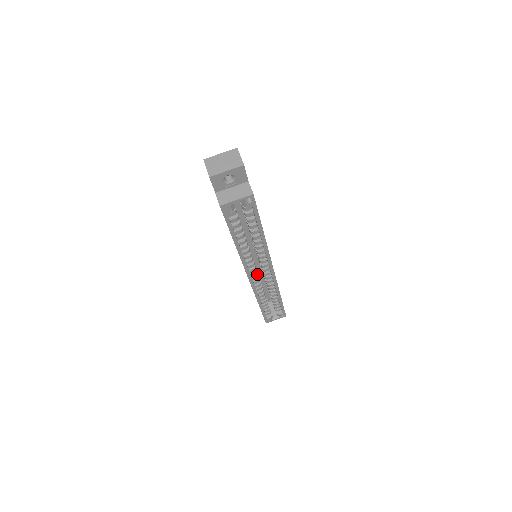
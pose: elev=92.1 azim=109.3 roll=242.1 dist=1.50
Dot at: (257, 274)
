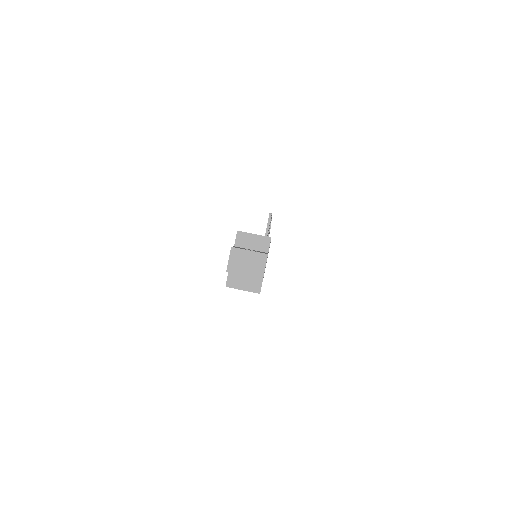
Dot at: occluded
